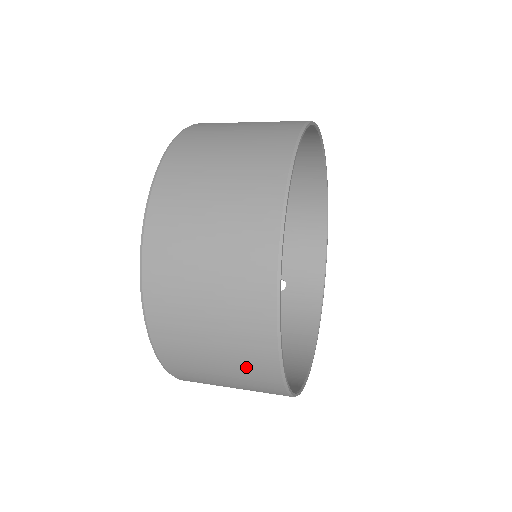
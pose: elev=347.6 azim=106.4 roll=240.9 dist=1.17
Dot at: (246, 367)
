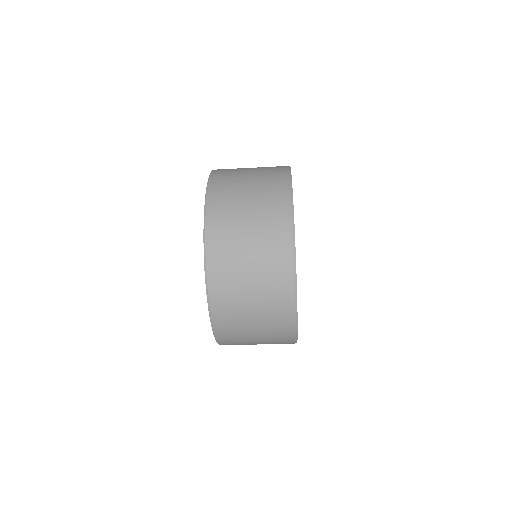
Dot at: (270, 241)
